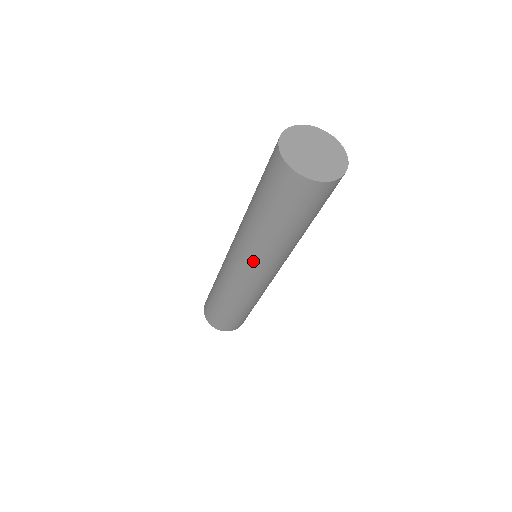
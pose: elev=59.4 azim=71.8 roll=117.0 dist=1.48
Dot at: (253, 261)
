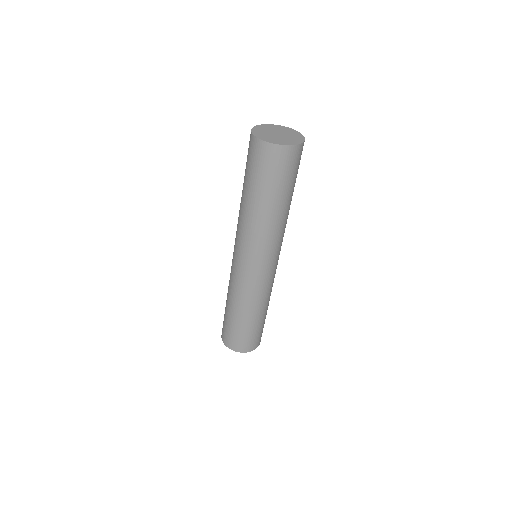
Dot at: (247, 245)
